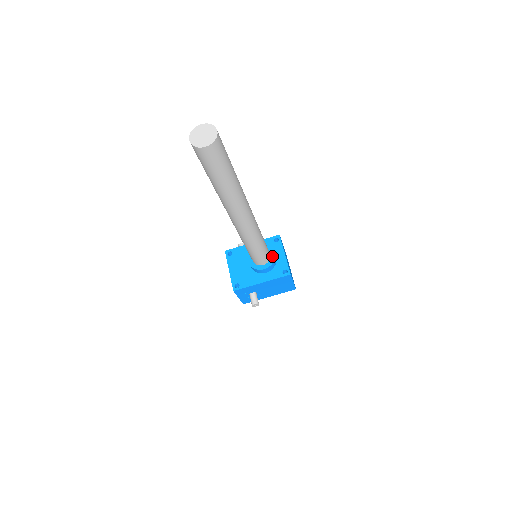
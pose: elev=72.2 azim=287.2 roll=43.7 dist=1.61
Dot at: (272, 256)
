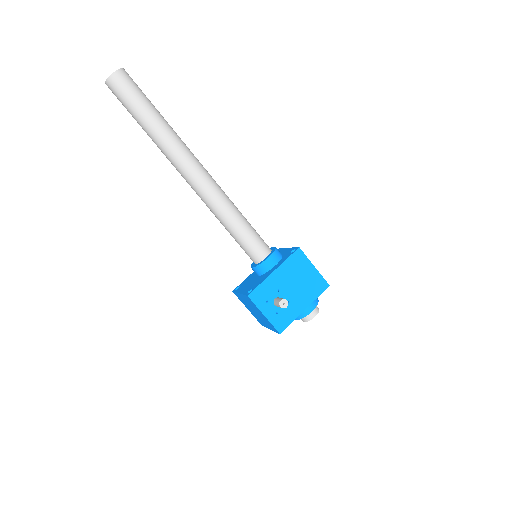
Dot at: (273, 249)
